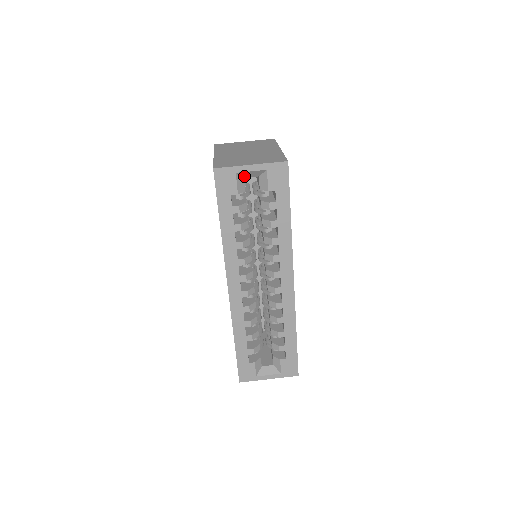
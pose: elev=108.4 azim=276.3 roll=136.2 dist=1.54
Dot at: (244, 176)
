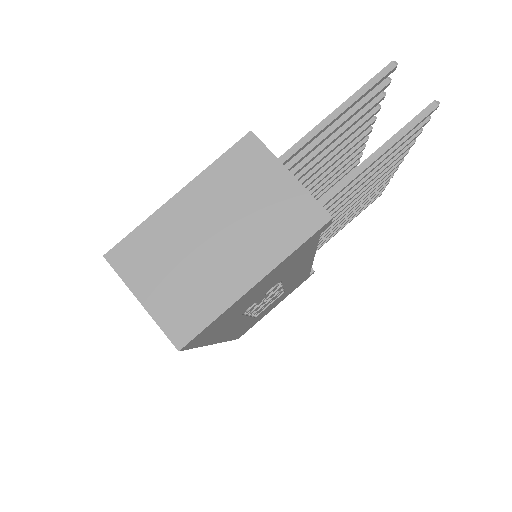
Dot at: occluded
